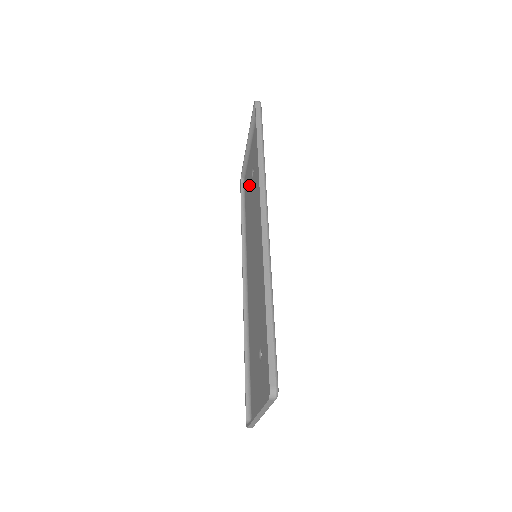
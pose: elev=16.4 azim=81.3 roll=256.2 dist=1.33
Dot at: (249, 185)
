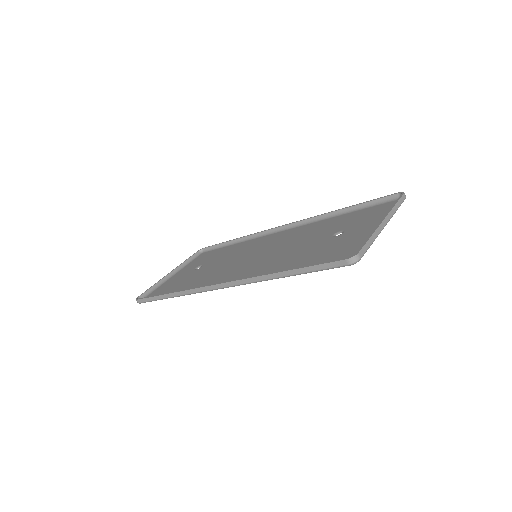
Dot at: (183, 278)
